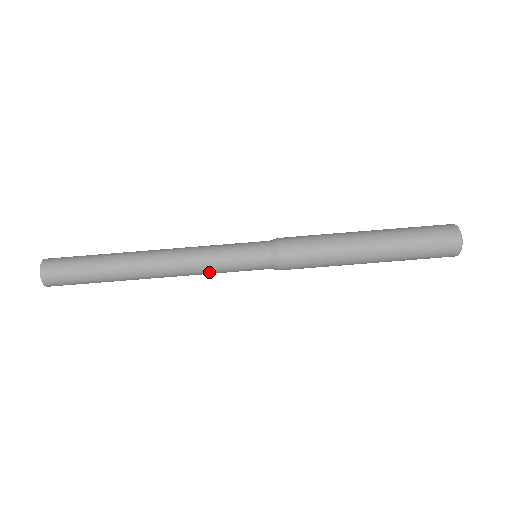
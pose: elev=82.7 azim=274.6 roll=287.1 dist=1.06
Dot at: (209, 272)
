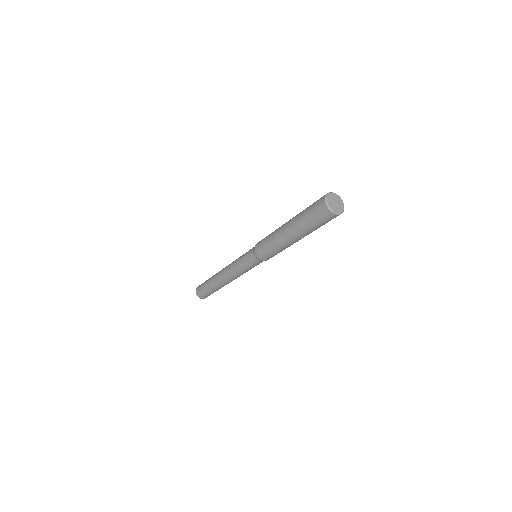
Dot at: occluded
